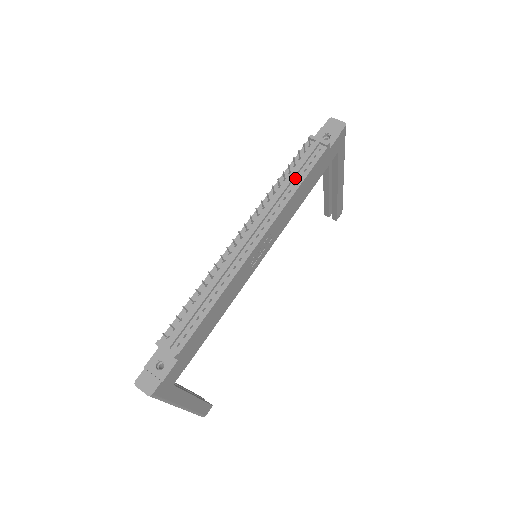
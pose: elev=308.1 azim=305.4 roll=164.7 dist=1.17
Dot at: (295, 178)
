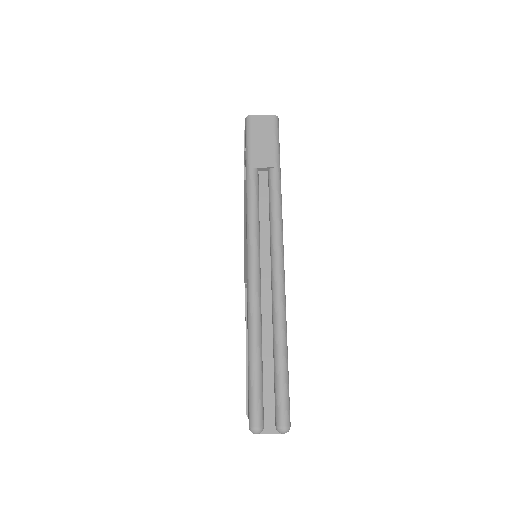
Dot at: occluded
